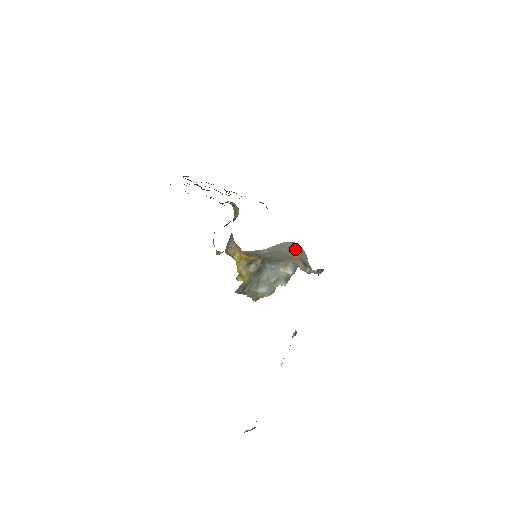
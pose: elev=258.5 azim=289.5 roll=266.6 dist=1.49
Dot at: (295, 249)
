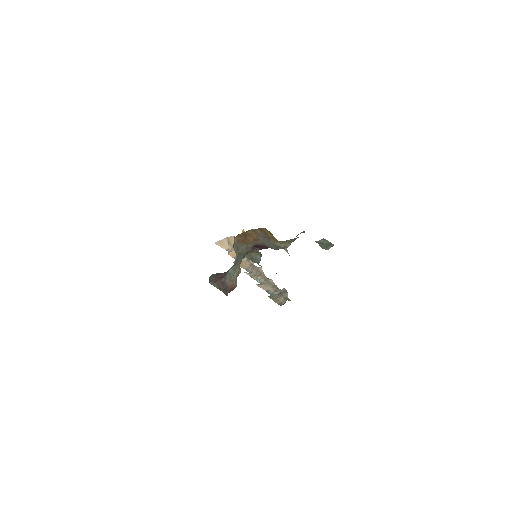
Dot at: occluded
